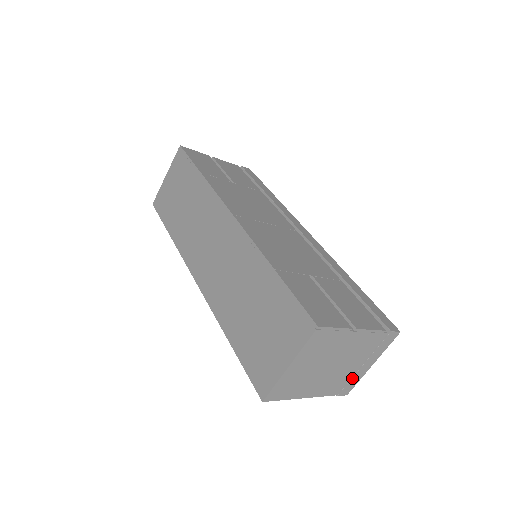
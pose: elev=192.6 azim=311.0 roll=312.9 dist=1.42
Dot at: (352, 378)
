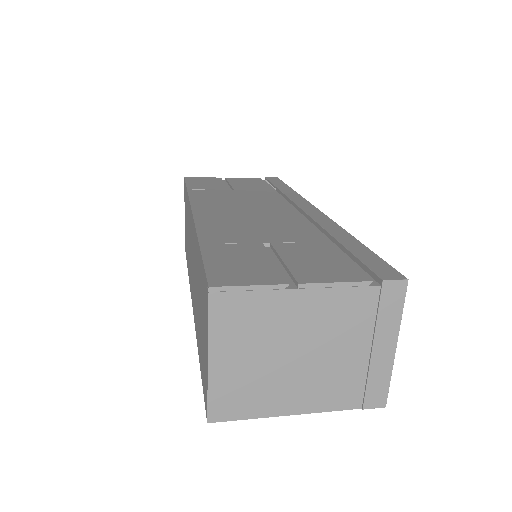
Dot at: (369, 374)
